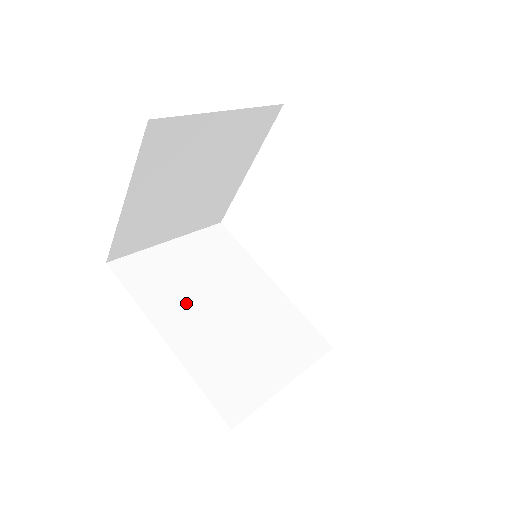
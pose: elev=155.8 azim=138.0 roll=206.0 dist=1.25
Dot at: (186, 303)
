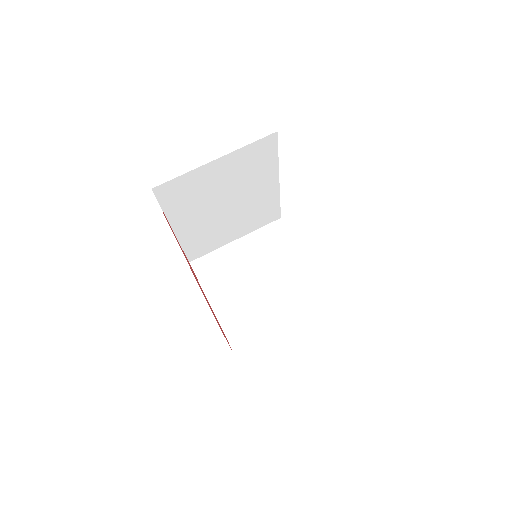
Dot at: (201, 208)
